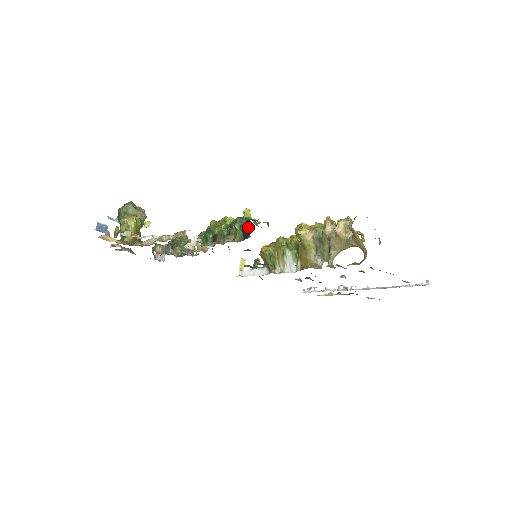
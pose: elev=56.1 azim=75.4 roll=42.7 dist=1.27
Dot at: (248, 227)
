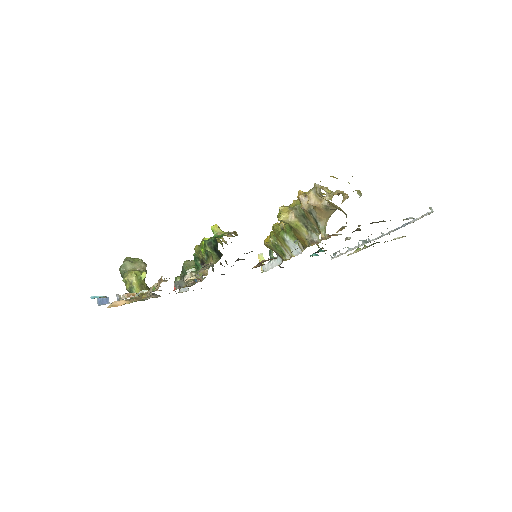
Dot at: (217, 246)
